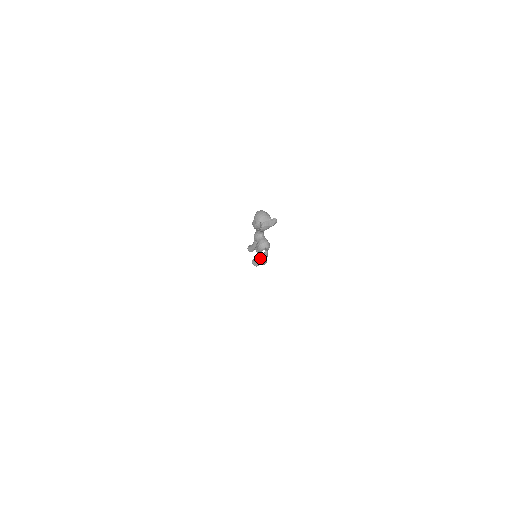
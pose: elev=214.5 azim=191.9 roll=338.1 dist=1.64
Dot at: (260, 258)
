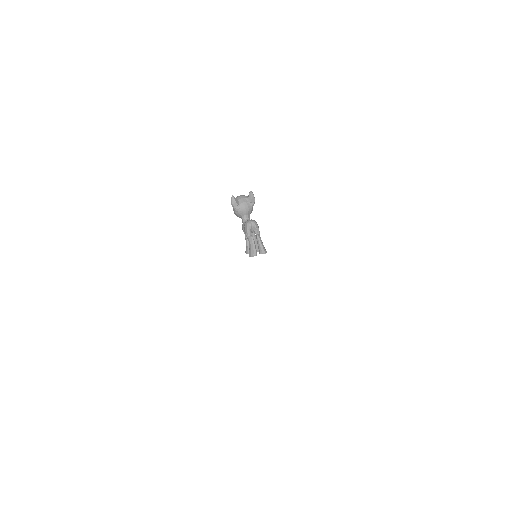
Dot at: (252, 241)
